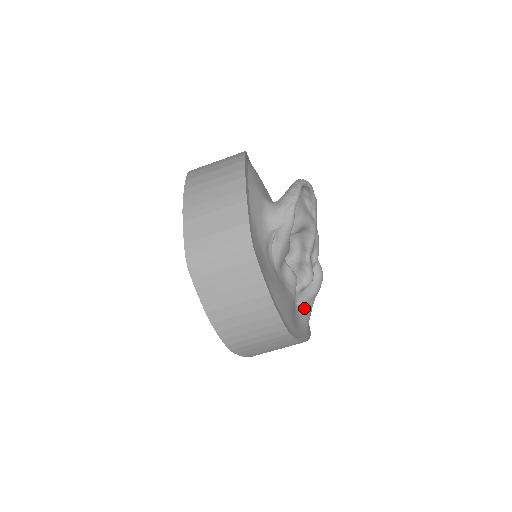
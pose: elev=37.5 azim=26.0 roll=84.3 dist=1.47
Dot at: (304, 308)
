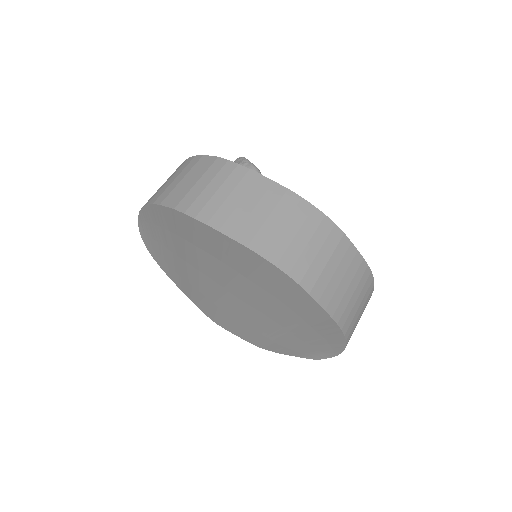
Dot at: occluded
